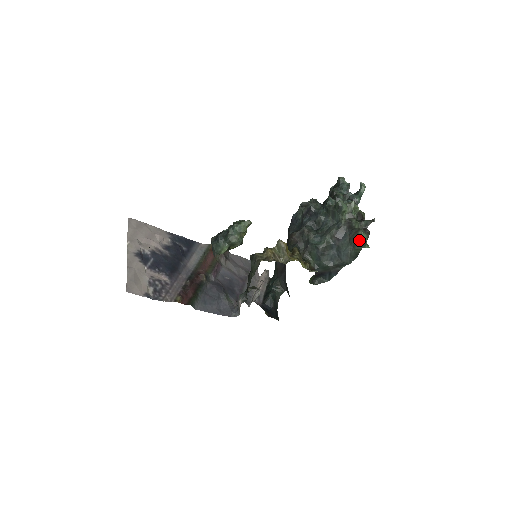
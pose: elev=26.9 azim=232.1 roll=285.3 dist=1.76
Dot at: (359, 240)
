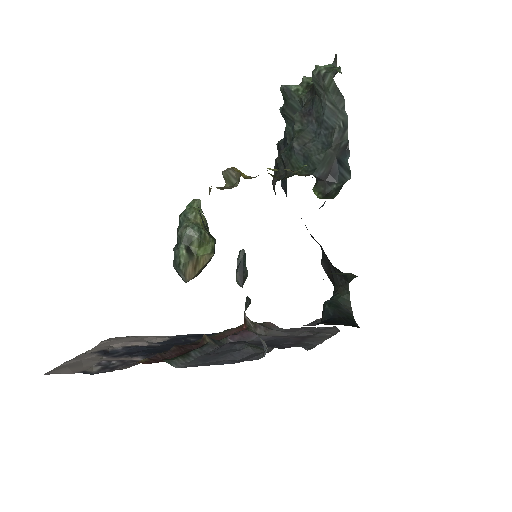
Dot at: (316, 70)
